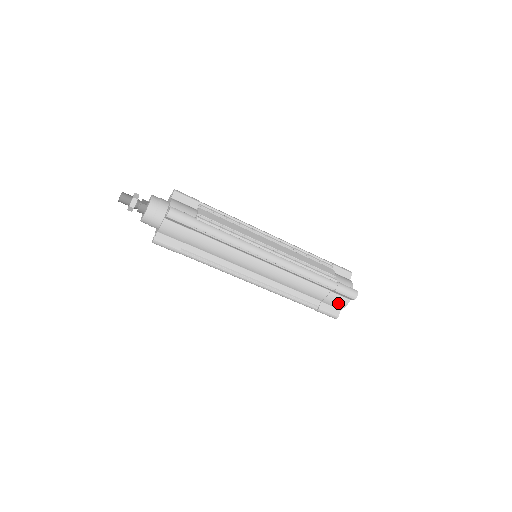
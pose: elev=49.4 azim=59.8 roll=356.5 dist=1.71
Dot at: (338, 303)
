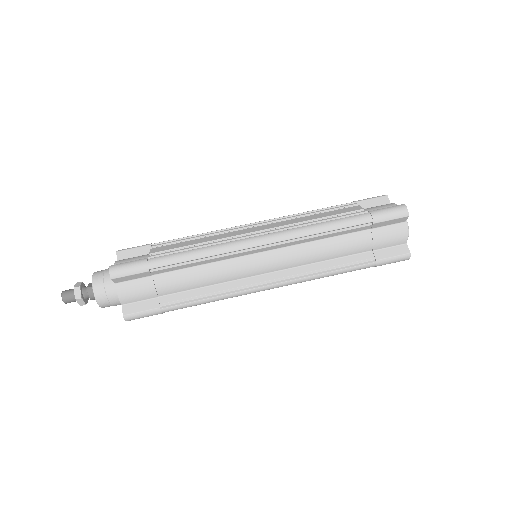
Dot at: (394, 237)
